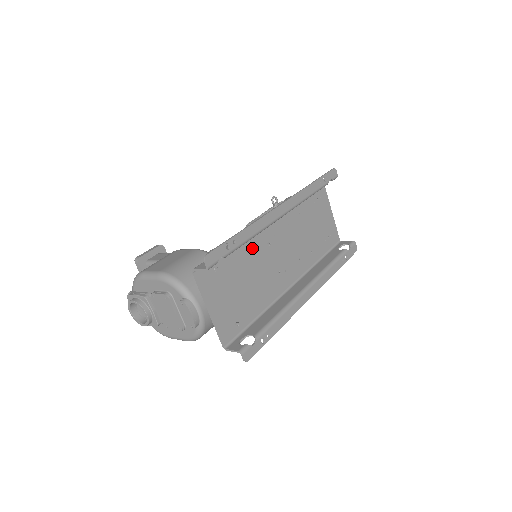
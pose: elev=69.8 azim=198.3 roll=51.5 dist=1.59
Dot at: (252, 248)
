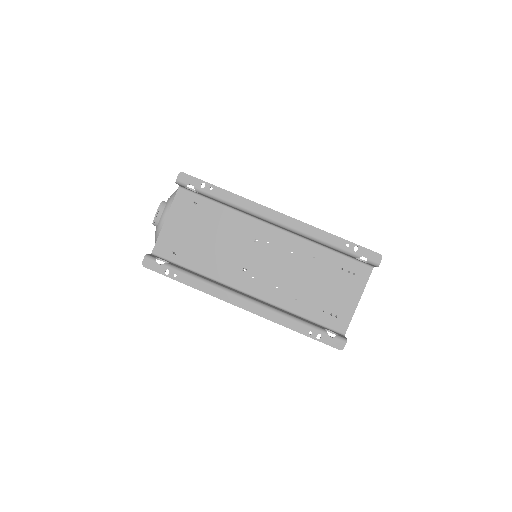
Dot at: (238, 226)
